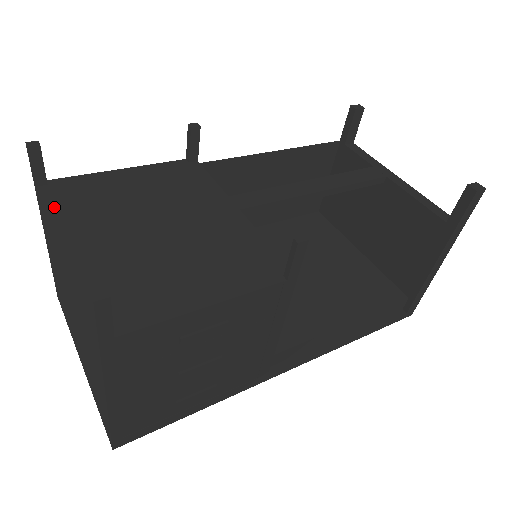
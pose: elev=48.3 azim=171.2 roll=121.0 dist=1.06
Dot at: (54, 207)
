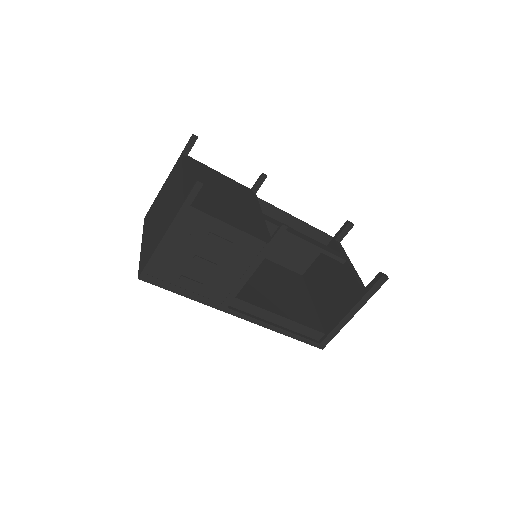
Dot at: (186, 164)
